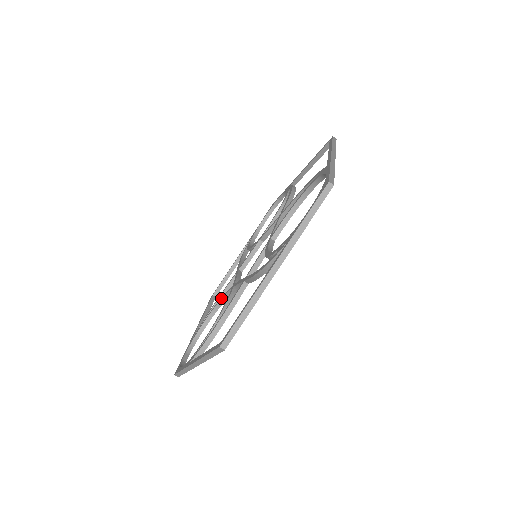
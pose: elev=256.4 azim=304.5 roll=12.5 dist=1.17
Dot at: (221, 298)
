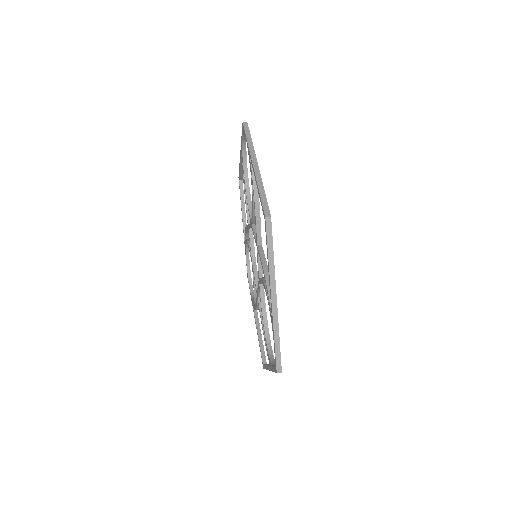
Dot at: (261, 310)
